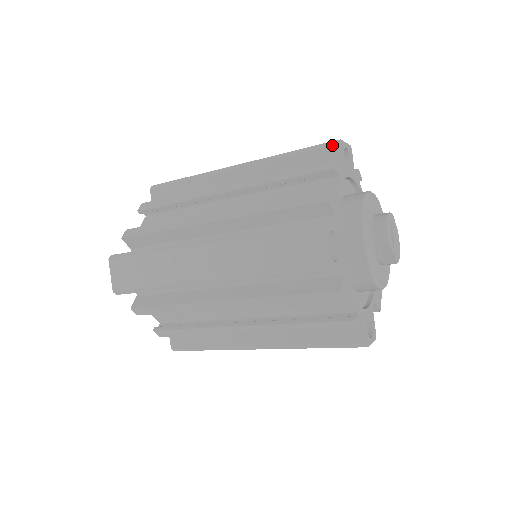
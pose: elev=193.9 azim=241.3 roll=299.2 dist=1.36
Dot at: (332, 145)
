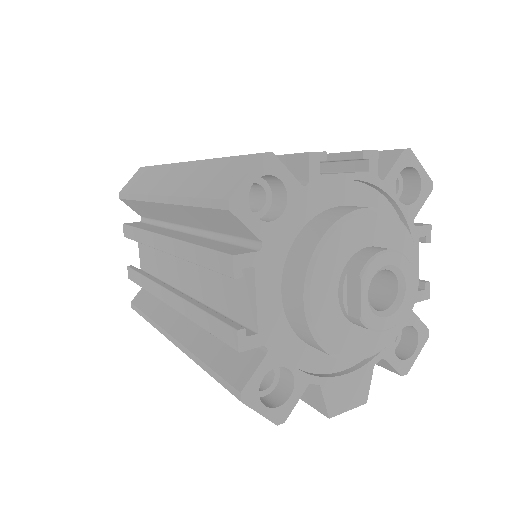
Dot at: (395, 150)
